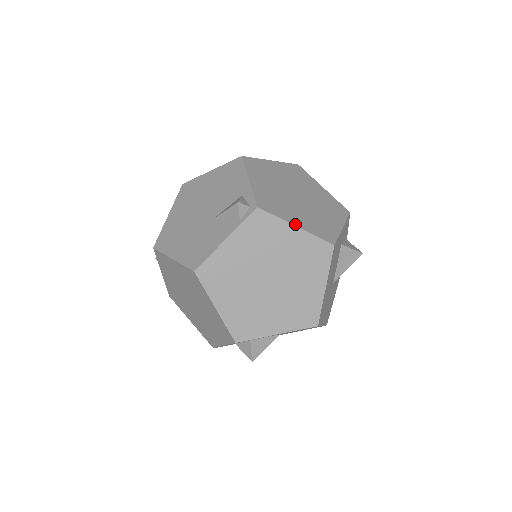
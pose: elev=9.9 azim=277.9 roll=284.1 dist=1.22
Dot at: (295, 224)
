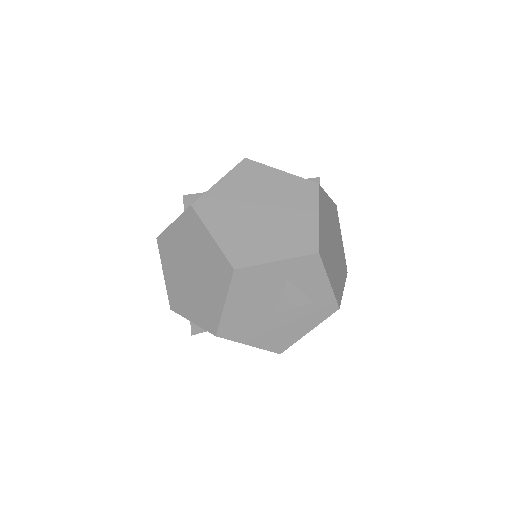
Dot at: (213, 233)
